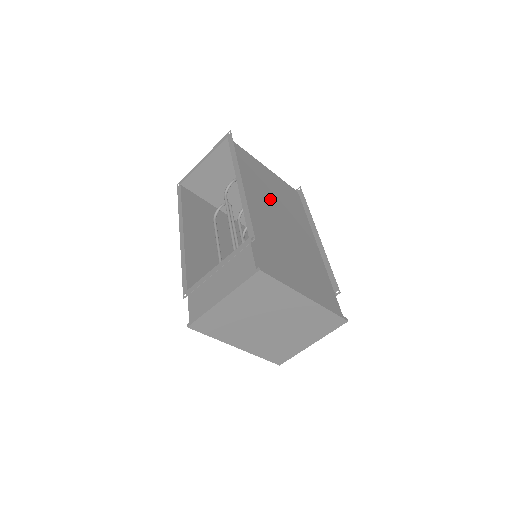
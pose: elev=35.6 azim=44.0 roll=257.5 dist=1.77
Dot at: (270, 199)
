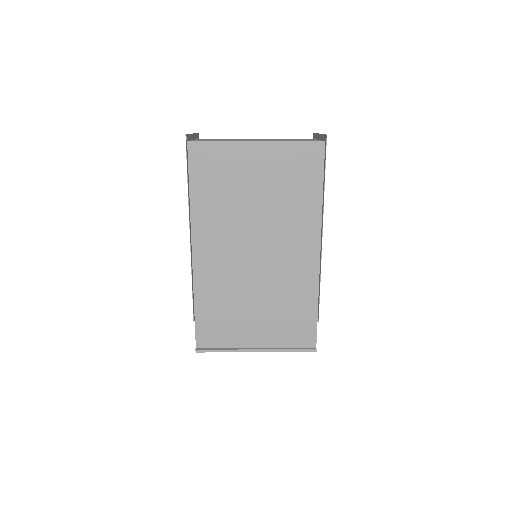
Dot at: (245, 221)
